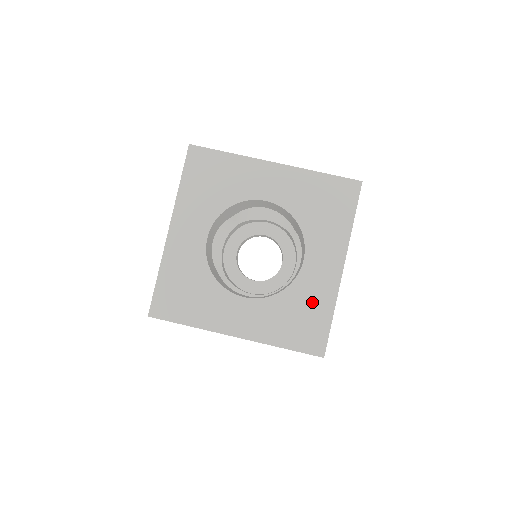
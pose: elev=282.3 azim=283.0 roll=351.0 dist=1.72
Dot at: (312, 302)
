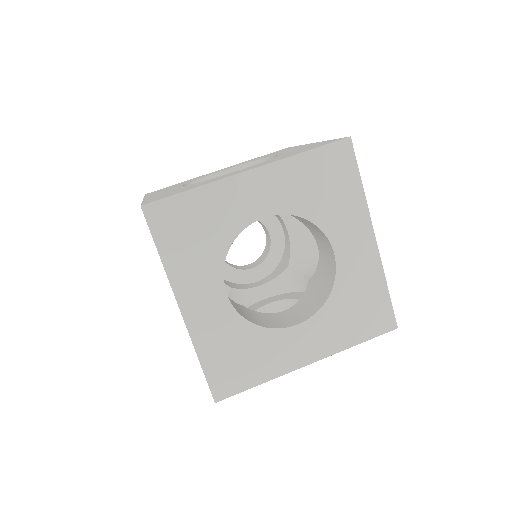
Dot at: (363, 287)
